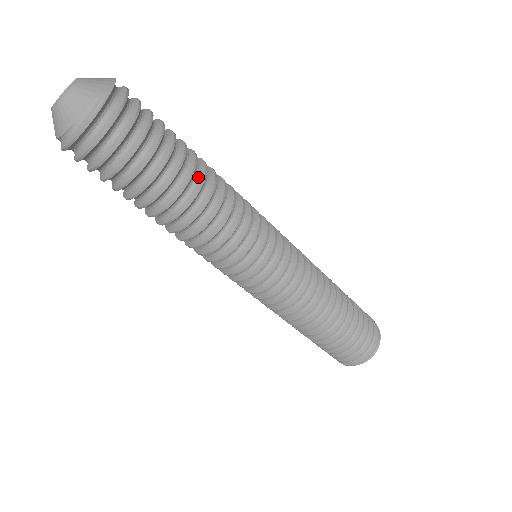
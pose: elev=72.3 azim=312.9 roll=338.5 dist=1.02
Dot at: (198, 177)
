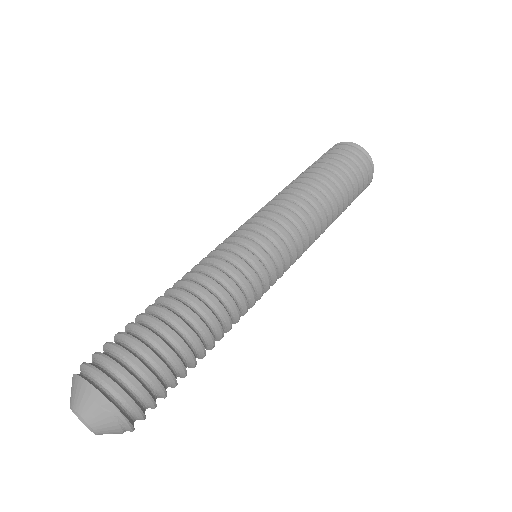
Dot at: (197, 326)
